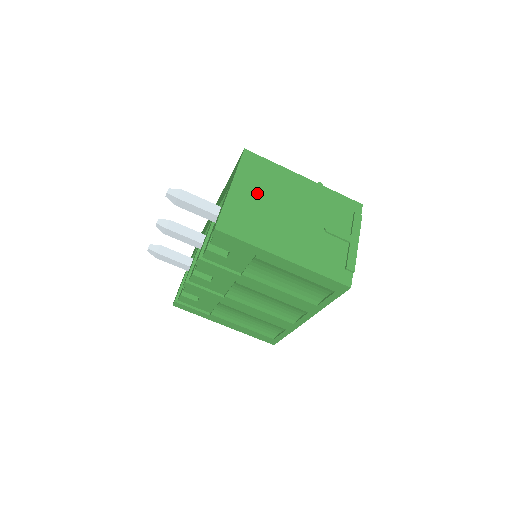
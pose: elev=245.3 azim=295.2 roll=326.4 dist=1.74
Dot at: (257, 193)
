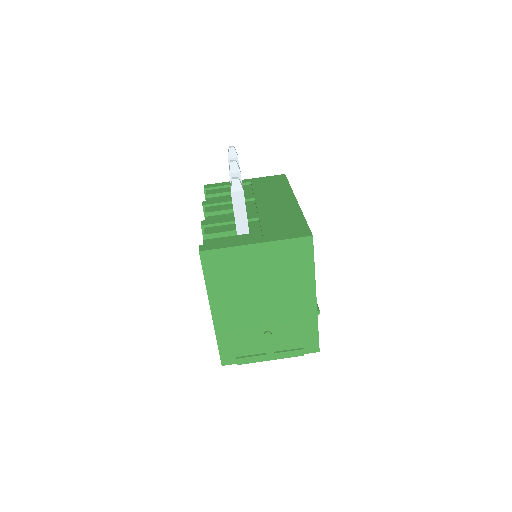
Dot at: (265, 267)
